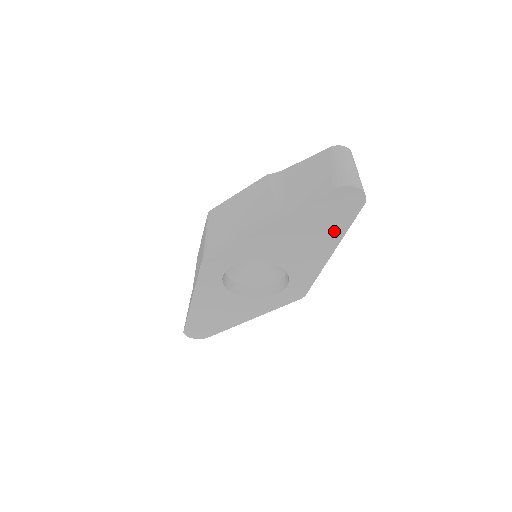
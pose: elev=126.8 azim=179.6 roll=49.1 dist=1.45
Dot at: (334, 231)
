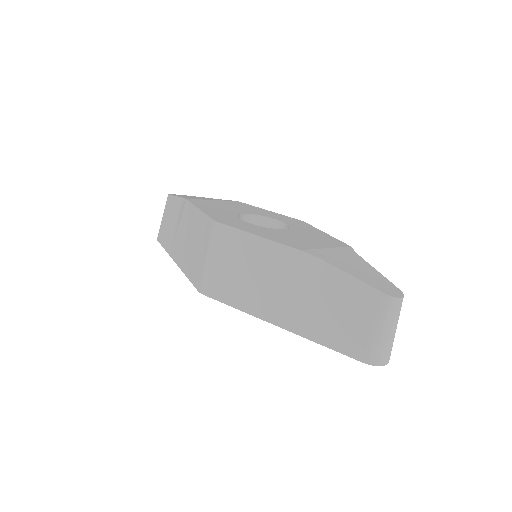
Dot at: occluded
